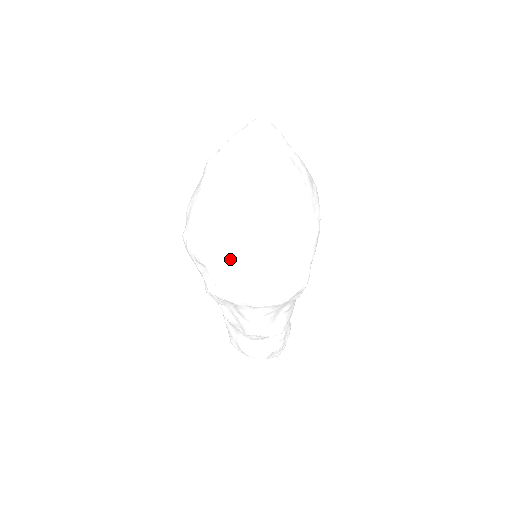
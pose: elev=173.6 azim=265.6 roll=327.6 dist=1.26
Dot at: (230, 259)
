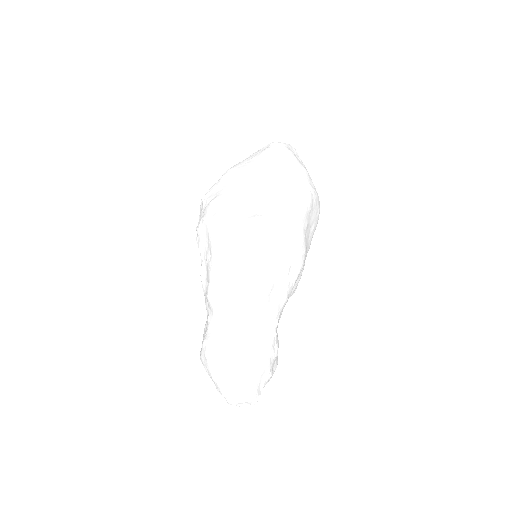
Dot at: (221, 191)
